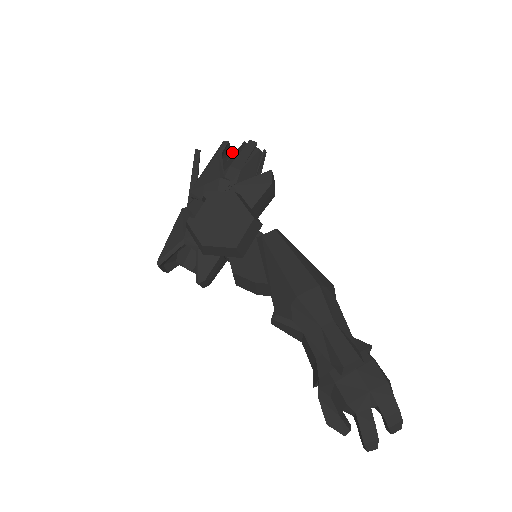
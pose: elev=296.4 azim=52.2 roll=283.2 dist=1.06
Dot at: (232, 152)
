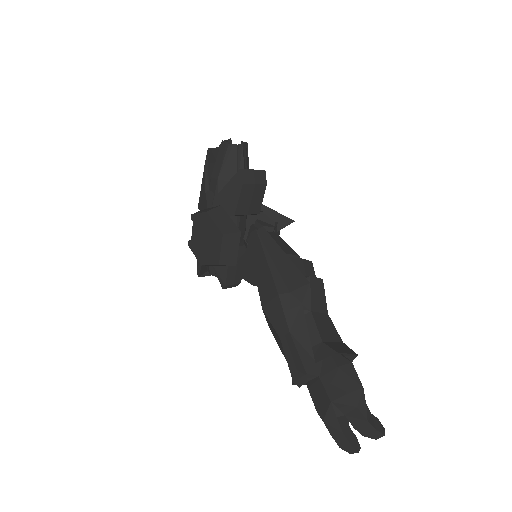
Dot at: occluded
